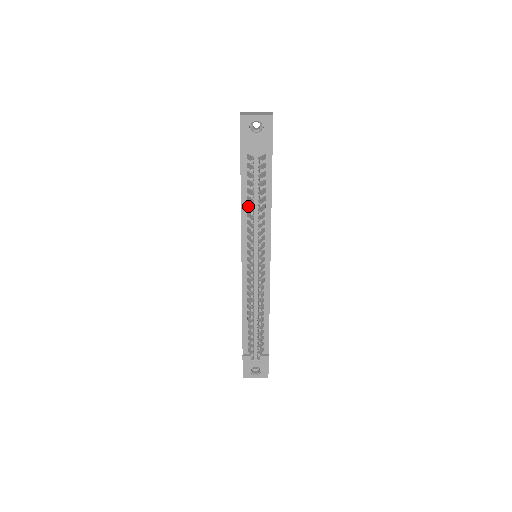
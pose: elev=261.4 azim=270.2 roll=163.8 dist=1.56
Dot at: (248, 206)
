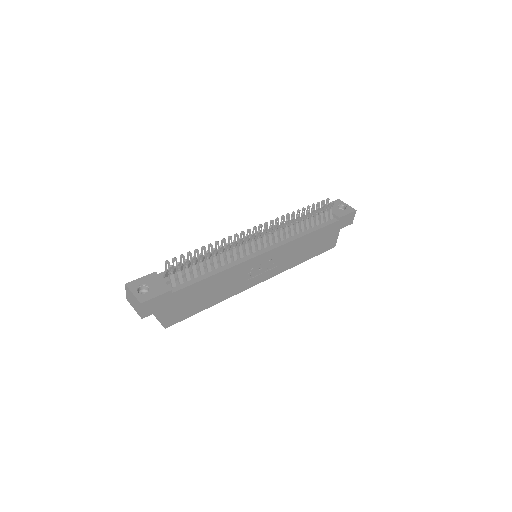
Dot at: occluded
